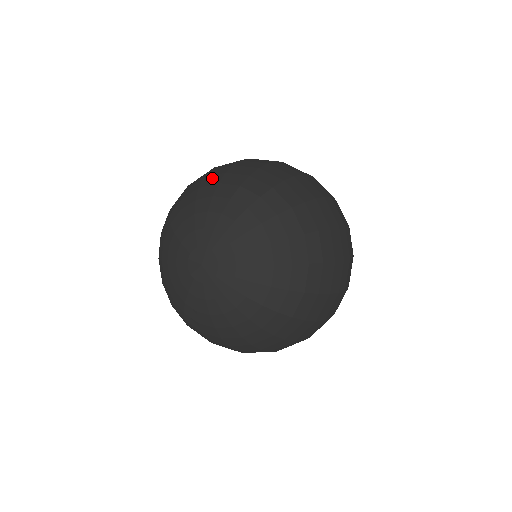
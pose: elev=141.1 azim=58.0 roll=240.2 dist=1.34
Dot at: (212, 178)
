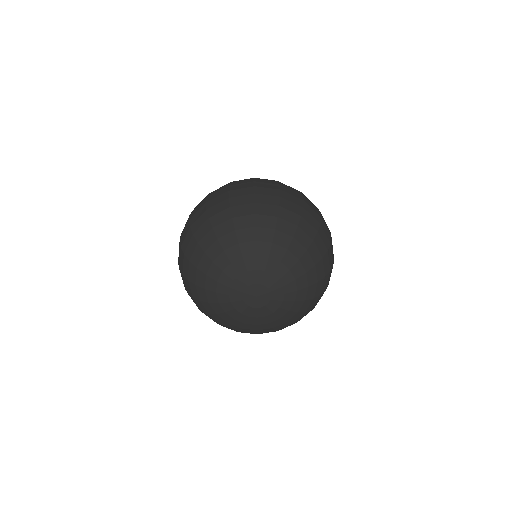
Dot at: (223, 226)
